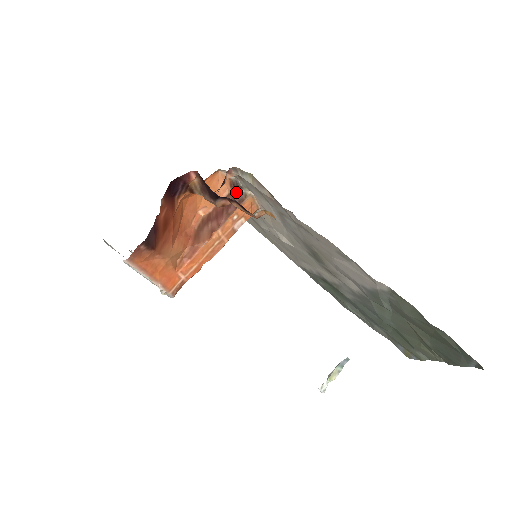
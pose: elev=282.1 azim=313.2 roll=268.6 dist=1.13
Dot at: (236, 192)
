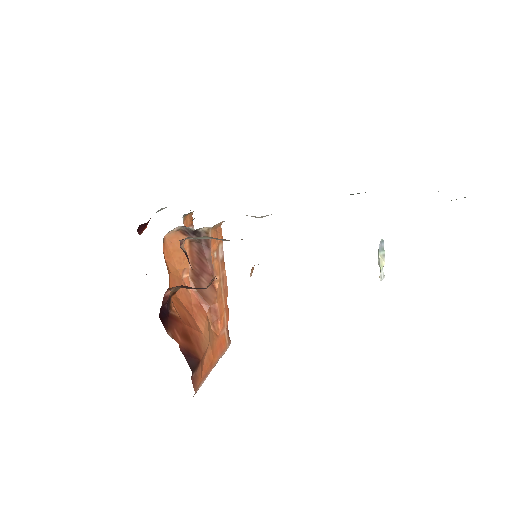
Dot at: (195, 237)
